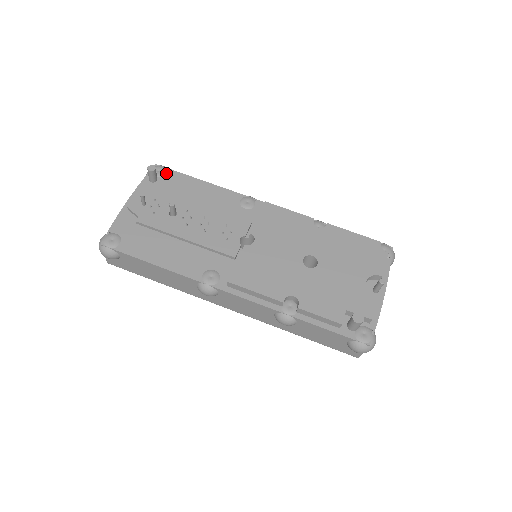
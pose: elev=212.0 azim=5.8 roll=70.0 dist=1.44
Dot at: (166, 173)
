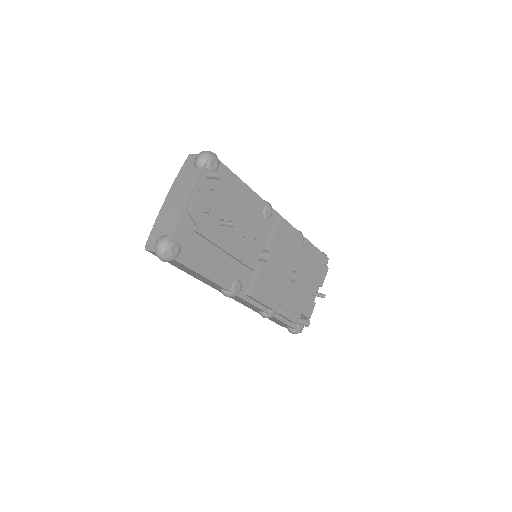
Dot at: (219, 168)
